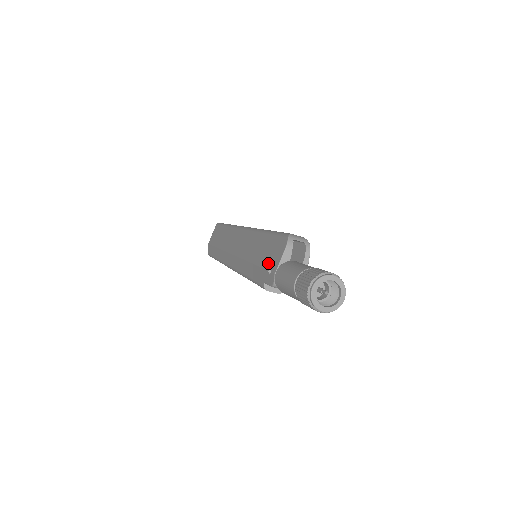
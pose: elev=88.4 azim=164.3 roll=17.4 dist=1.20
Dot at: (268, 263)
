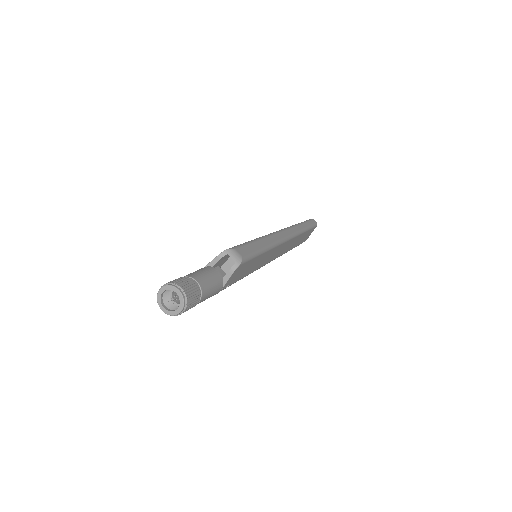
Dot at: occluded
